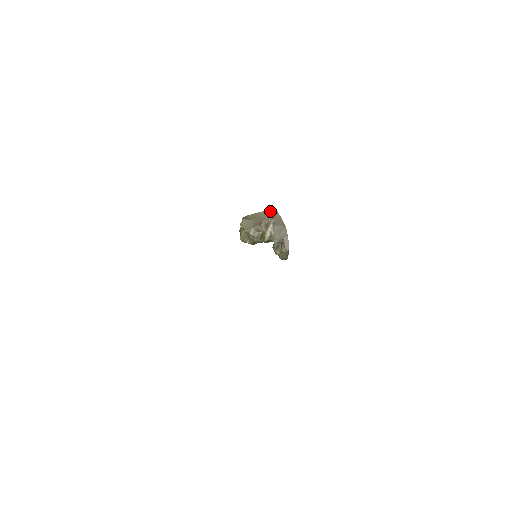
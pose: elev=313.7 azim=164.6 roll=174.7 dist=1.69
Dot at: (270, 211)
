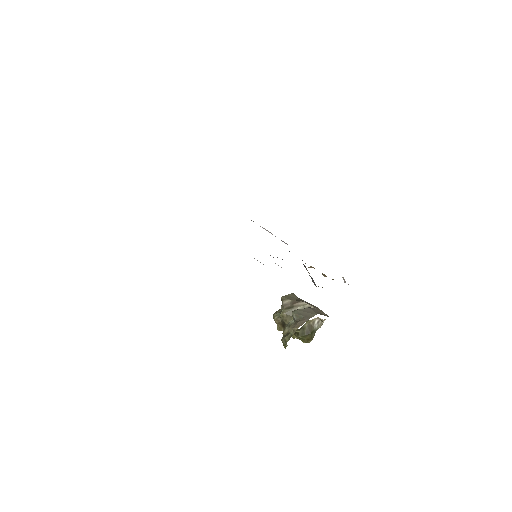
Dot at: occluded
